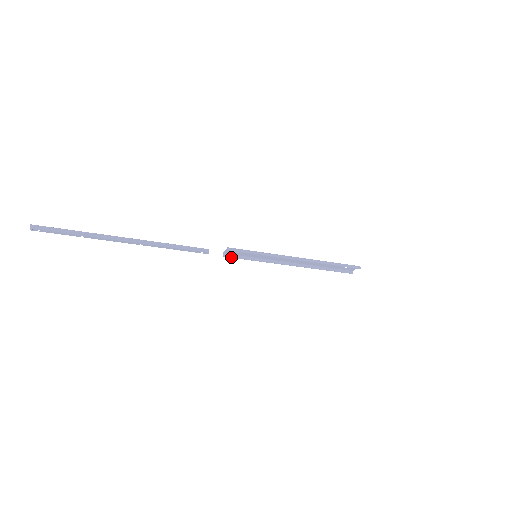
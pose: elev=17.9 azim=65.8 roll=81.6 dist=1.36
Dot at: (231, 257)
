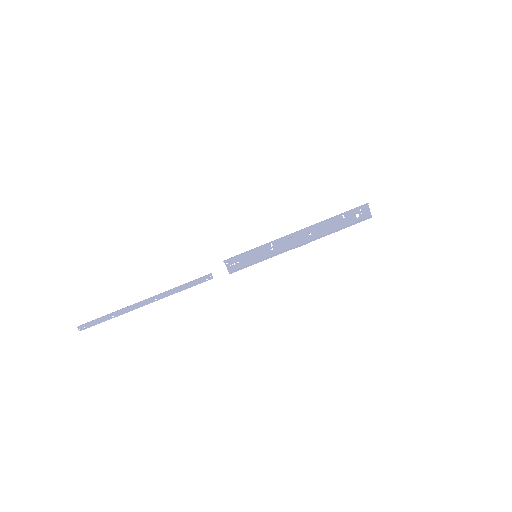
Dot at: (236, 271)
